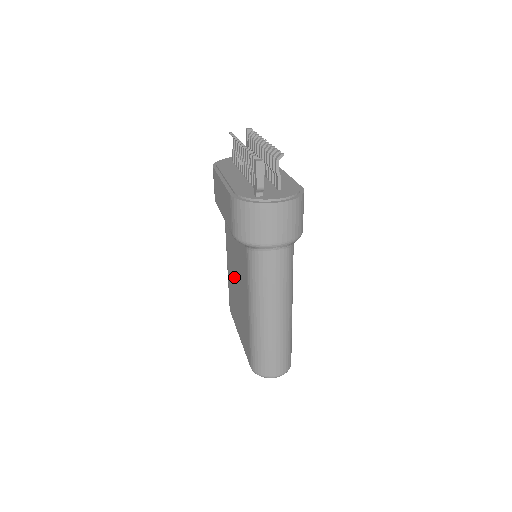
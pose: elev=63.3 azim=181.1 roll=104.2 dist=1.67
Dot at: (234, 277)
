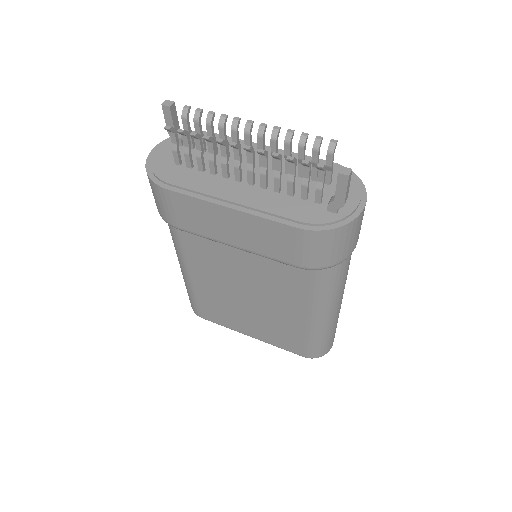
Dot at: (234, 292)
